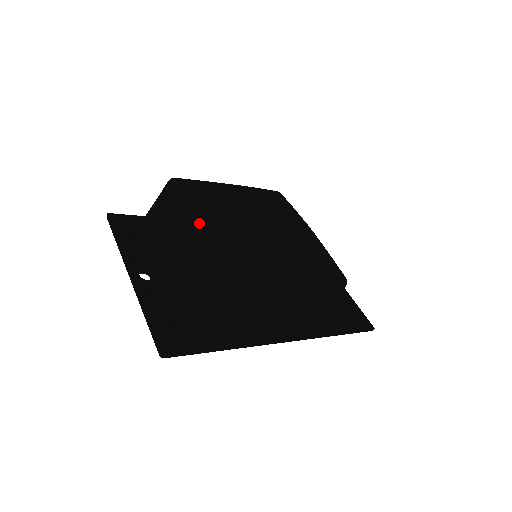
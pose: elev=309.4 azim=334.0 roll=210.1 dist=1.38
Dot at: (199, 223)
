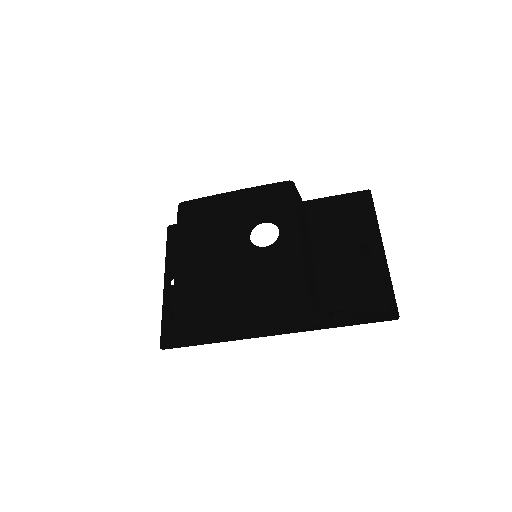
Dot at: (176, 251)
